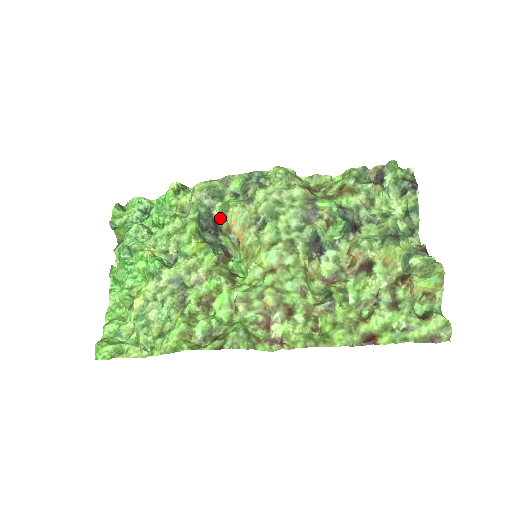
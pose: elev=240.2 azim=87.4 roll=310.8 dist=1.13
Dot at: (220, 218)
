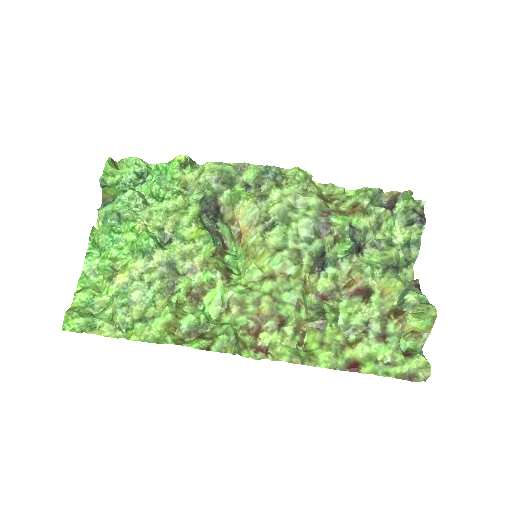
Dot at: (226, 207)
